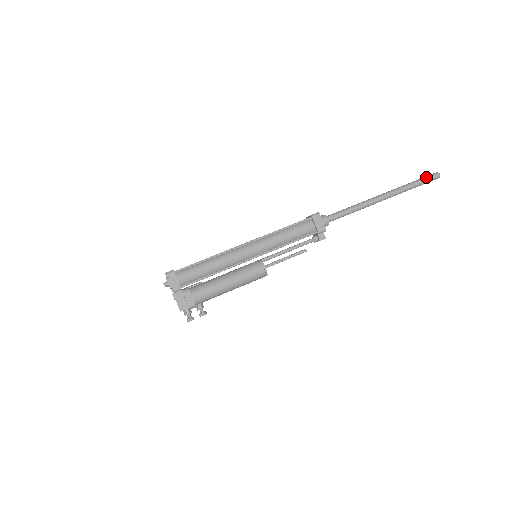
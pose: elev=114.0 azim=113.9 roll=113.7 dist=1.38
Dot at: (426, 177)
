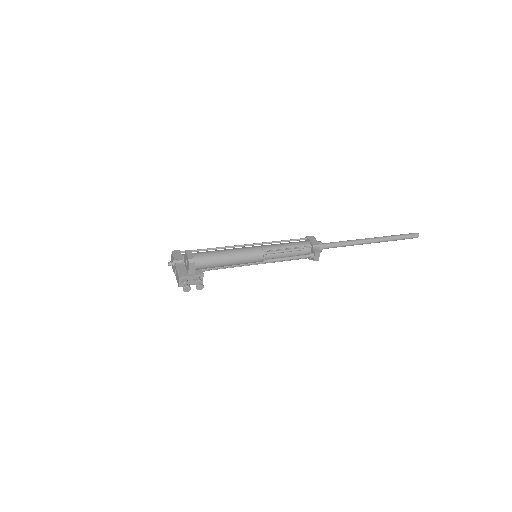
Dot at: (406, 234)
